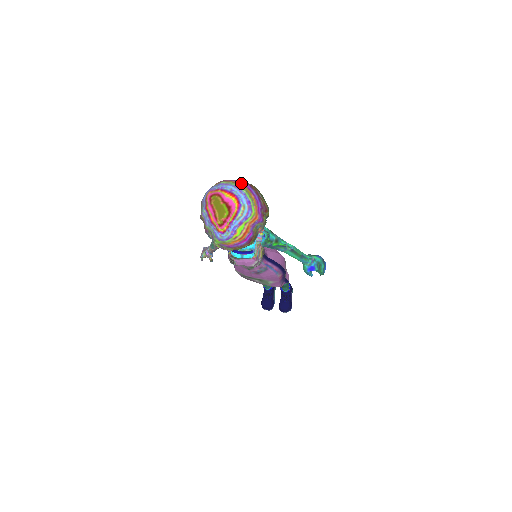
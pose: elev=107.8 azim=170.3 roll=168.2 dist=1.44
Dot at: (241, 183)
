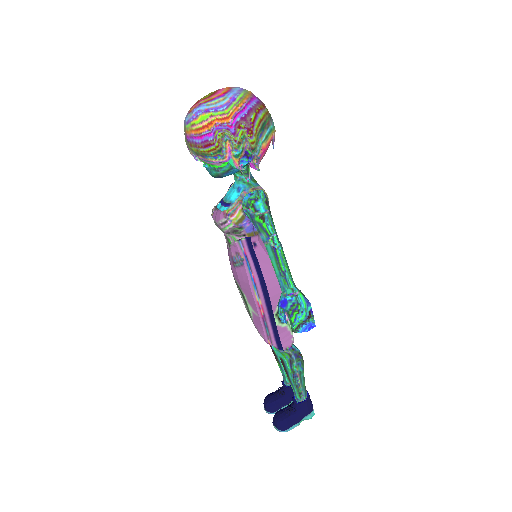
Dot at: (254, 95)
